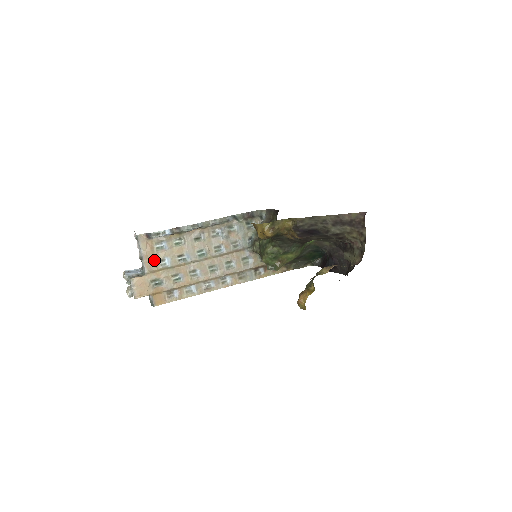
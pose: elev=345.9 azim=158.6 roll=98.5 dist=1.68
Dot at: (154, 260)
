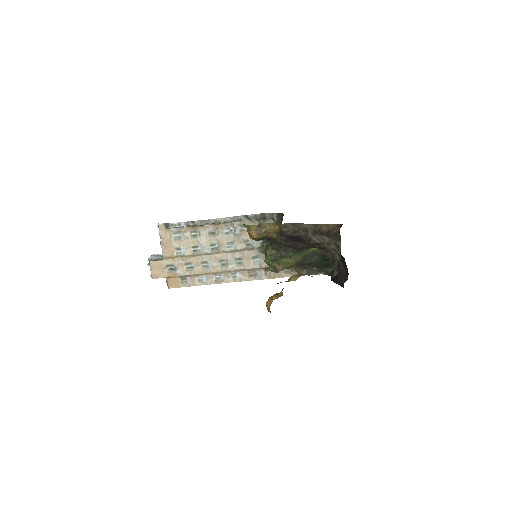
Dot at: (171, 248)
